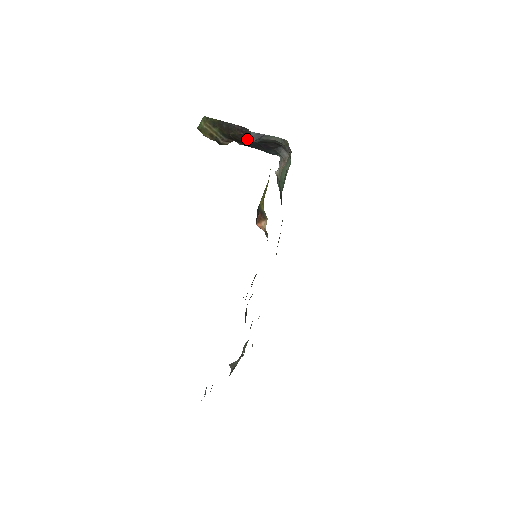
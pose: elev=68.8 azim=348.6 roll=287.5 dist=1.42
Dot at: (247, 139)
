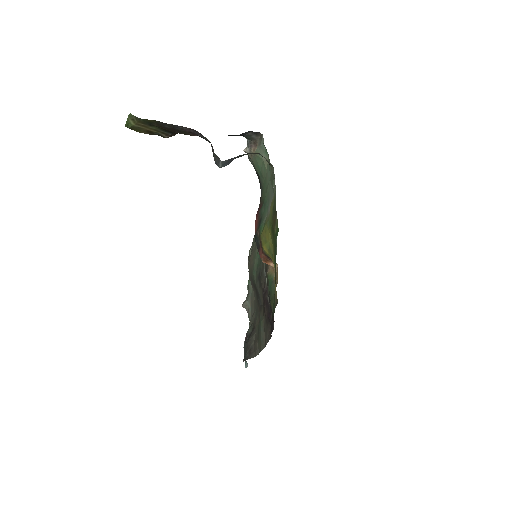
Dot at: (215, 162)
